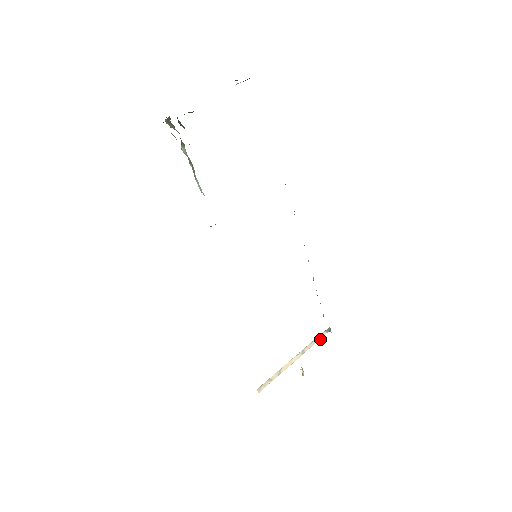
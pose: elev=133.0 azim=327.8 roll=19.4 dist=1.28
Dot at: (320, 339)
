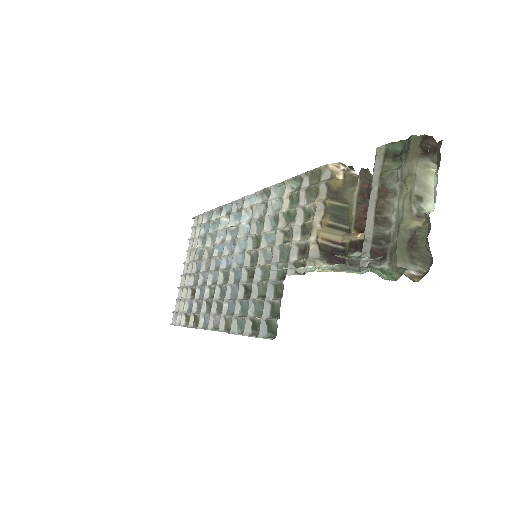
Dot at: occluded
